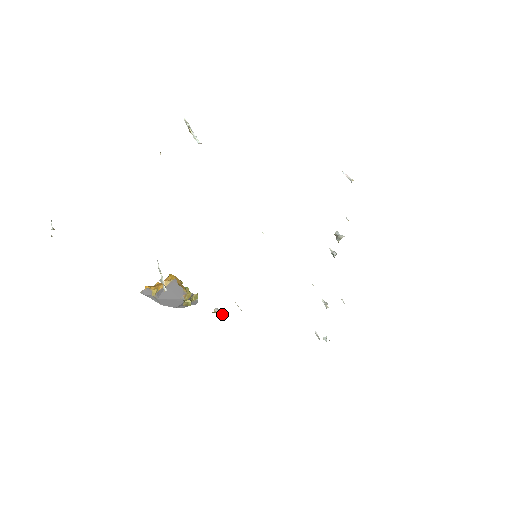
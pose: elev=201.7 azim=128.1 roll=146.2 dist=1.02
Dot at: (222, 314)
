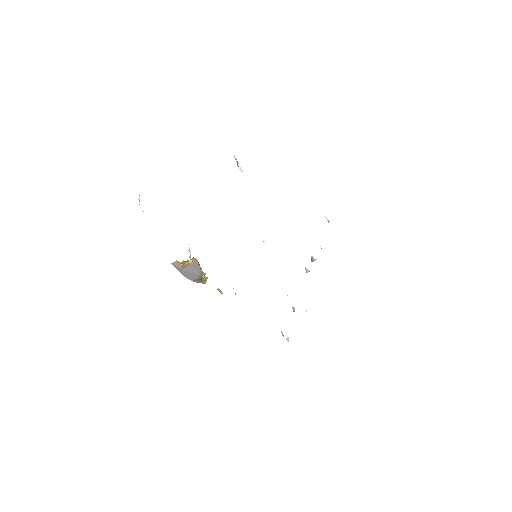
Dot at: (222, 293)
